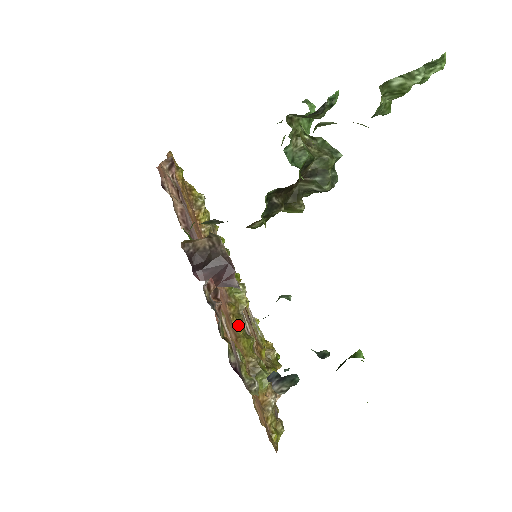
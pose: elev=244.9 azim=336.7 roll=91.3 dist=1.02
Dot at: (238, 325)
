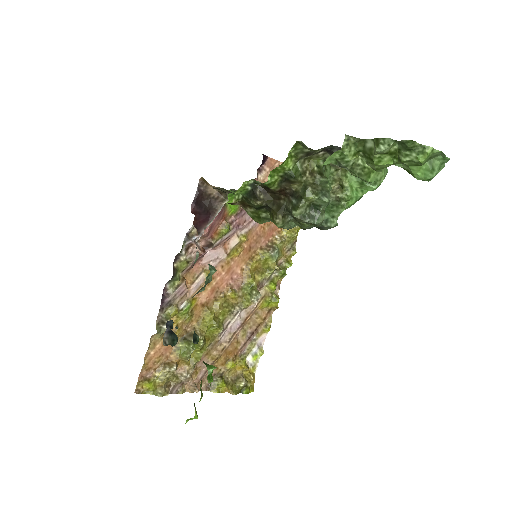
Dot at: (219, 304)
